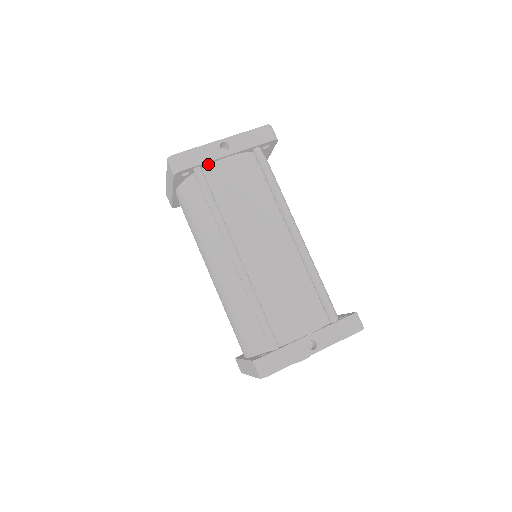
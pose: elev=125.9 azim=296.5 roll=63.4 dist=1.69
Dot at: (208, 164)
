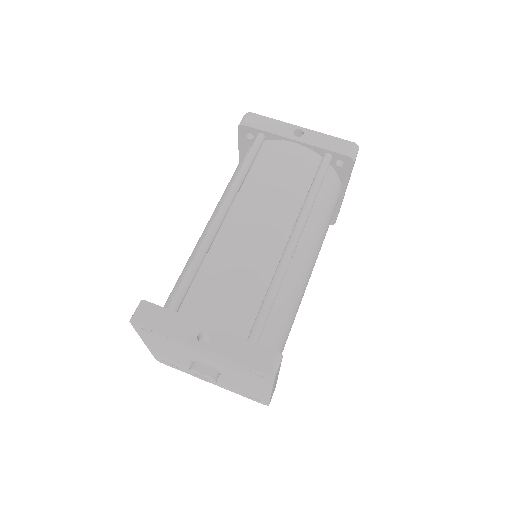
Dot at: (274, 139)
